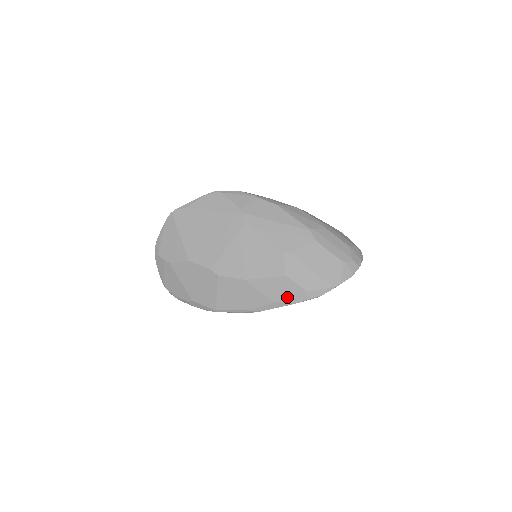
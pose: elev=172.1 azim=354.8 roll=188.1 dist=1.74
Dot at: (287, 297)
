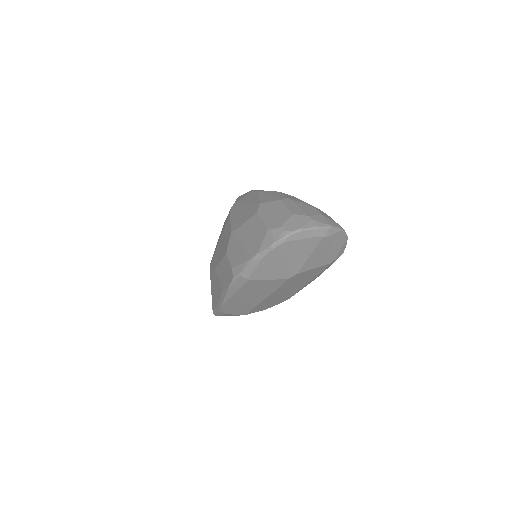
Dot at: (226, 280)
